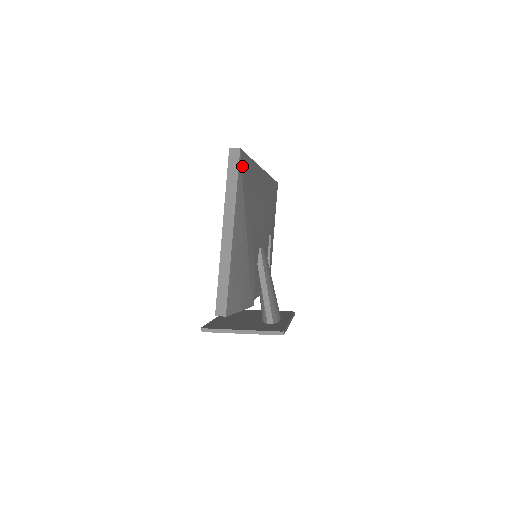
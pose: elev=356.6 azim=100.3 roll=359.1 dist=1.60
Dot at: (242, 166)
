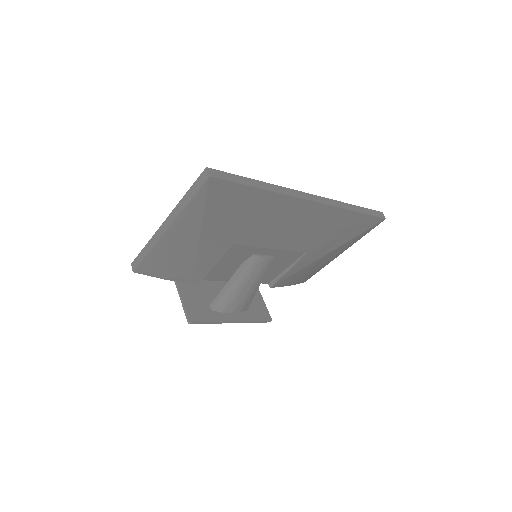
Dot at: (211, 190)
